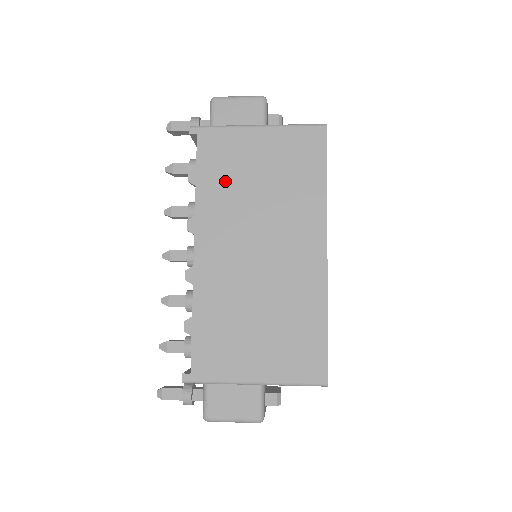
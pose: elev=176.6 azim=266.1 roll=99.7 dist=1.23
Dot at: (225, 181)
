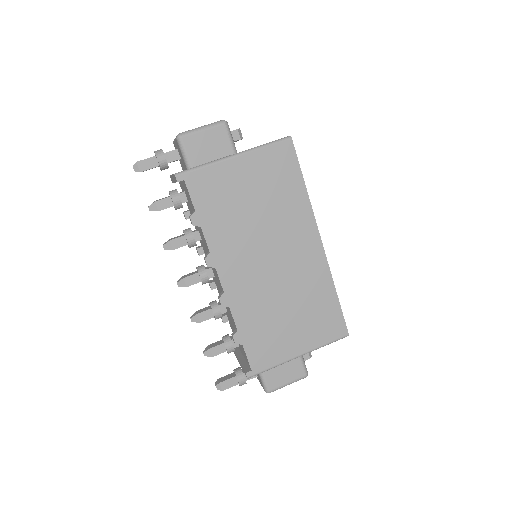
Dot at: (224, 214)
